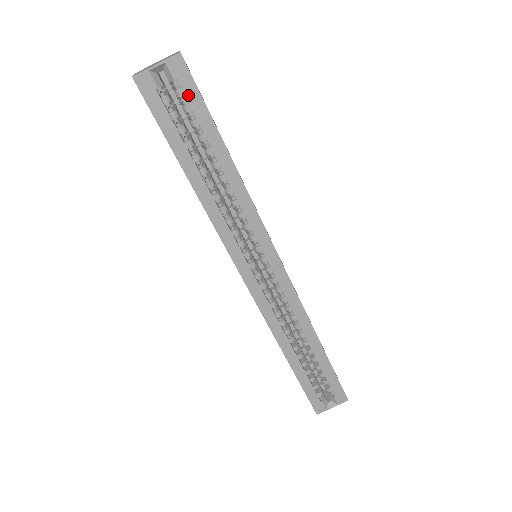
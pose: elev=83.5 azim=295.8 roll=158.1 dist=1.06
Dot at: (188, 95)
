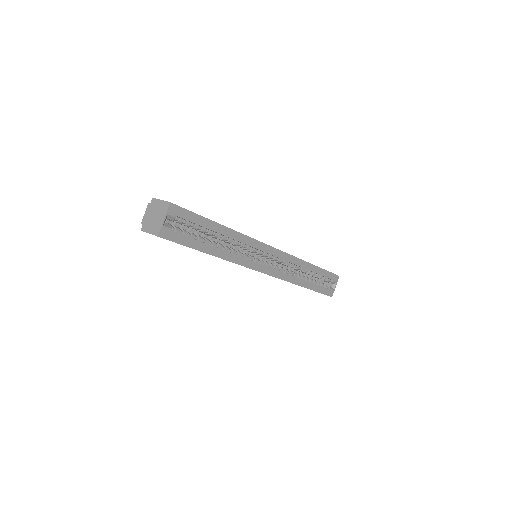
Dot at: (186, 218)
